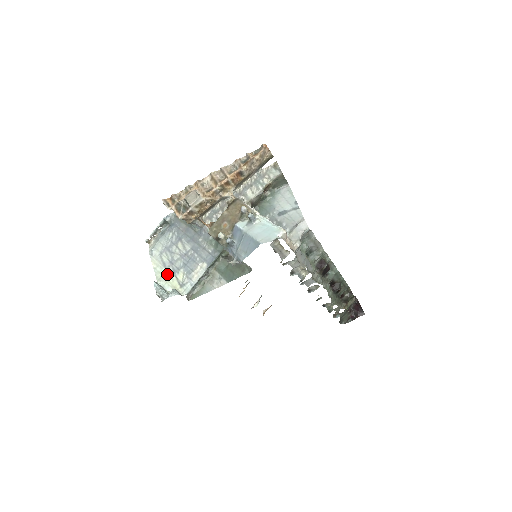
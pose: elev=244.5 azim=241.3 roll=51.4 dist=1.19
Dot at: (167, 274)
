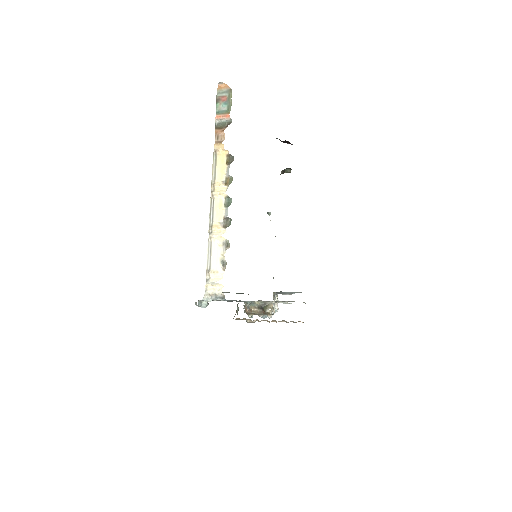
Dot at: occluded
